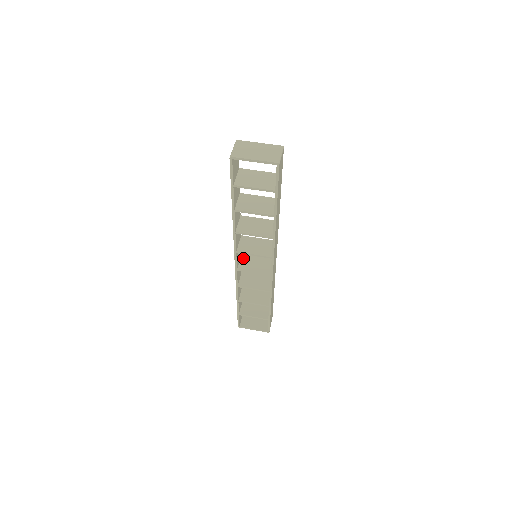
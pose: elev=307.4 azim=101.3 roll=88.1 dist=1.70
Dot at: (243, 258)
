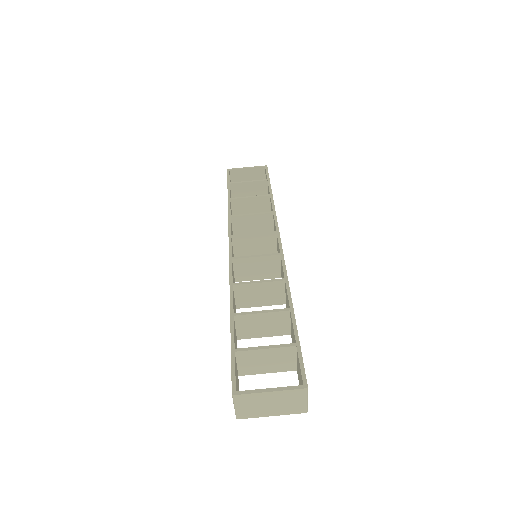
Dot at: (236, 243)
